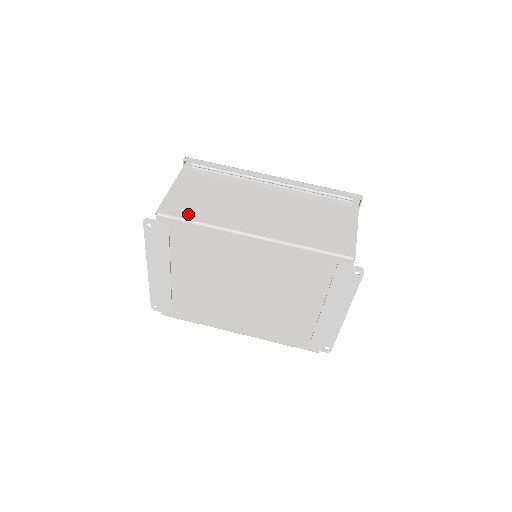
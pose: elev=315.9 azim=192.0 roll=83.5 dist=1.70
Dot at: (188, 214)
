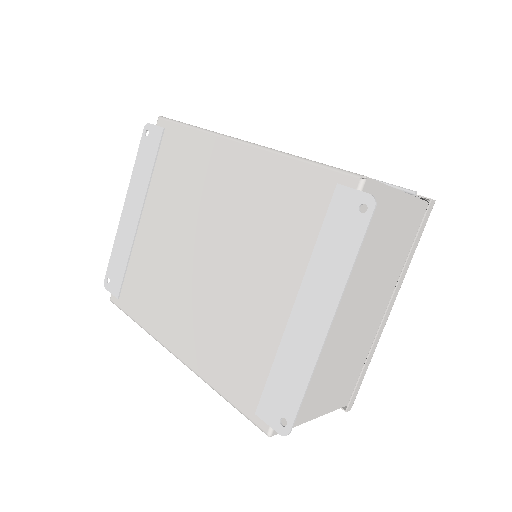
Dot at: occluded
